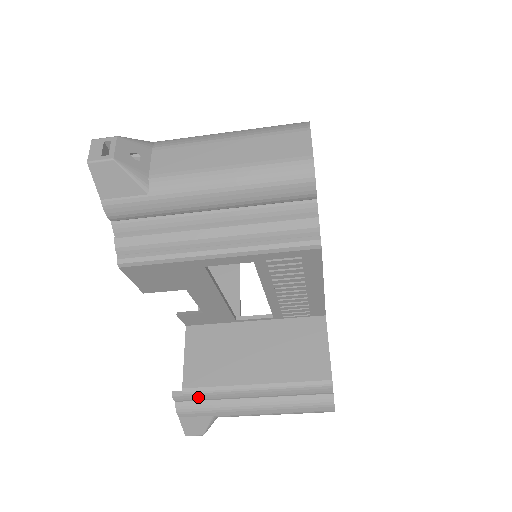
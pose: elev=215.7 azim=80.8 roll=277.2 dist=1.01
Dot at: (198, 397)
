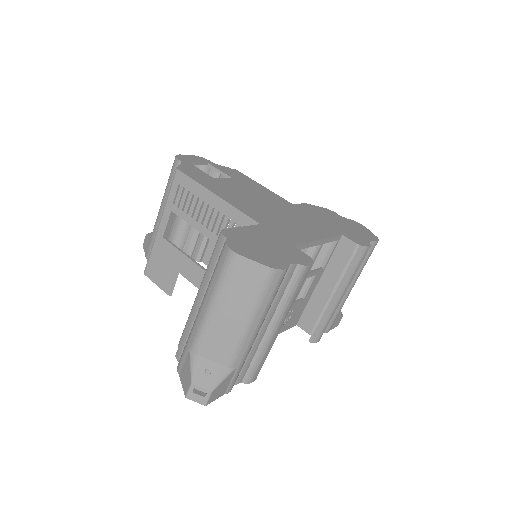
Dot at: (183, 340)
